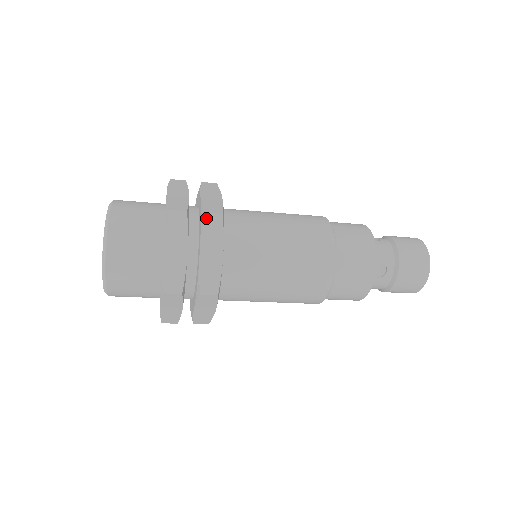
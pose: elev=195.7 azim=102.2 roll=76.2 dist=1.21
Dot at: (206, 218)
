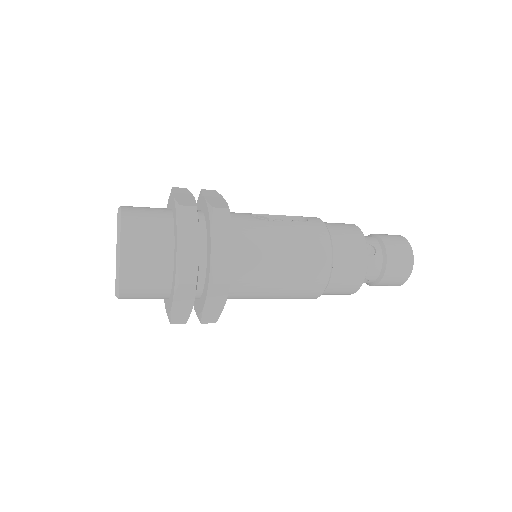
Dot at: (214, 287)
